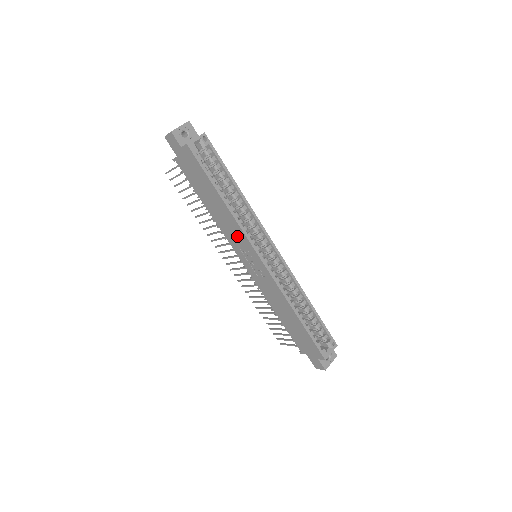
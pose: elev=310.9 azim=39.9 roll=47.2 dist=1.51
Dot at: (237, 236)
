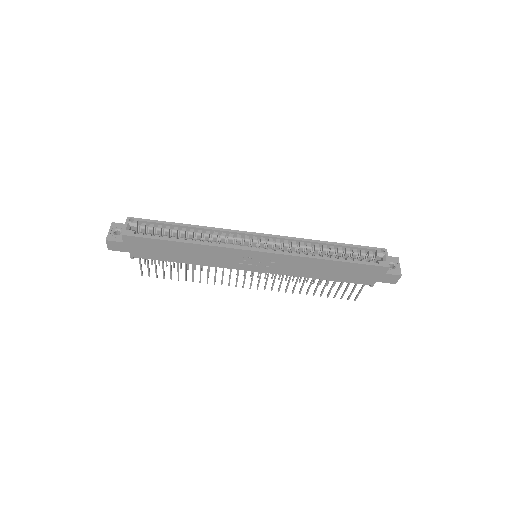
Dot at: (225, 256)
